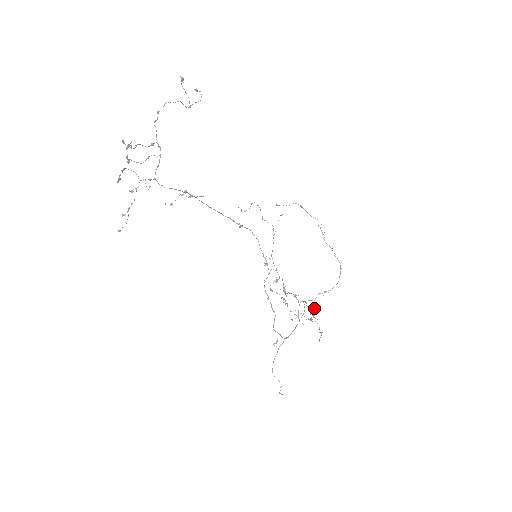
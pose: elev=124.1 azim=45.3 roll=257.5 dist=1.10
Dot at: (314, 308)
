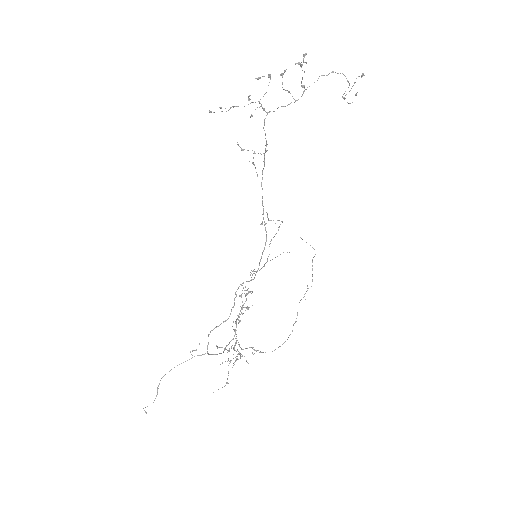
Dot at: occluded
